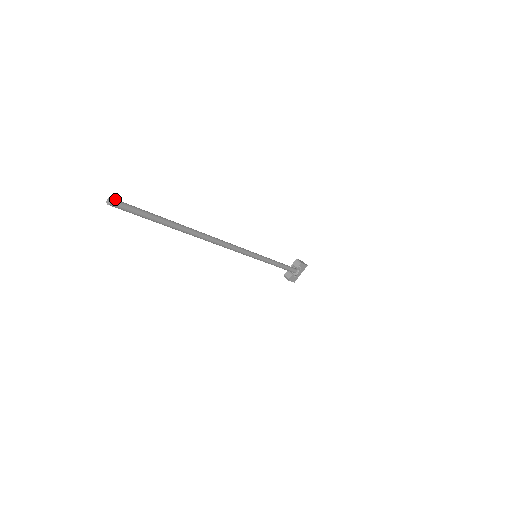
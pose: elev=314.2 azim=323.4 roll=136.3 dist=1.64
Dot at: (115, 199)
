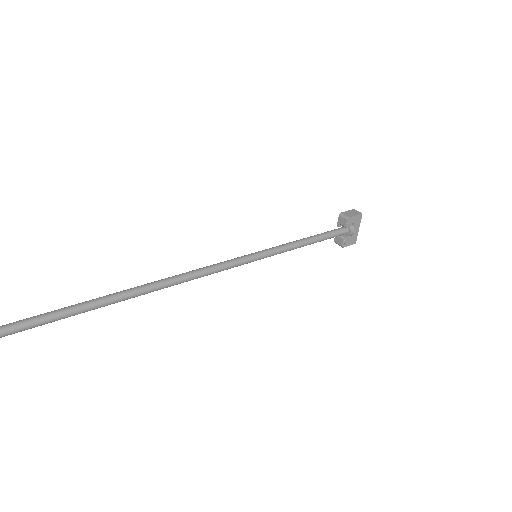
Dot at: out of frame
